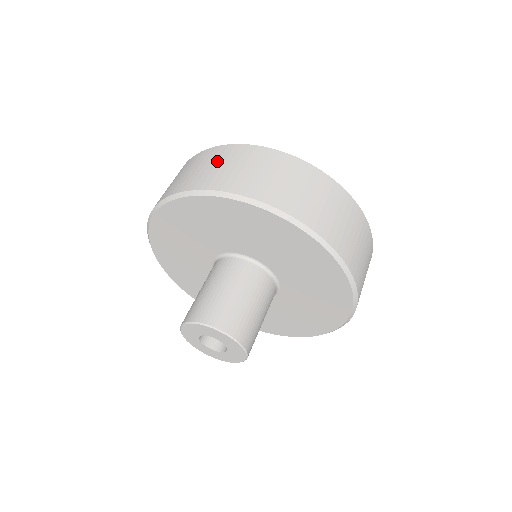
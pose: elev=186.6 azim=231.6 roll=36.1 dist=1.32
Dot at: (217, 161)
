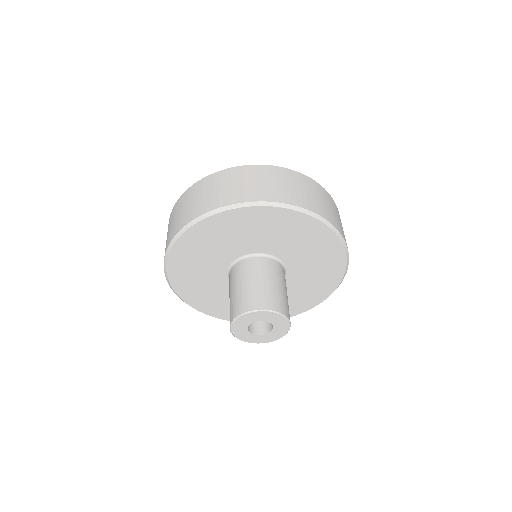
Dot at: (243, 179)
